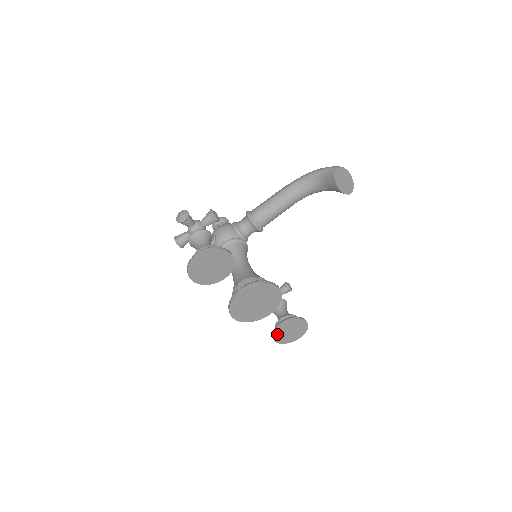
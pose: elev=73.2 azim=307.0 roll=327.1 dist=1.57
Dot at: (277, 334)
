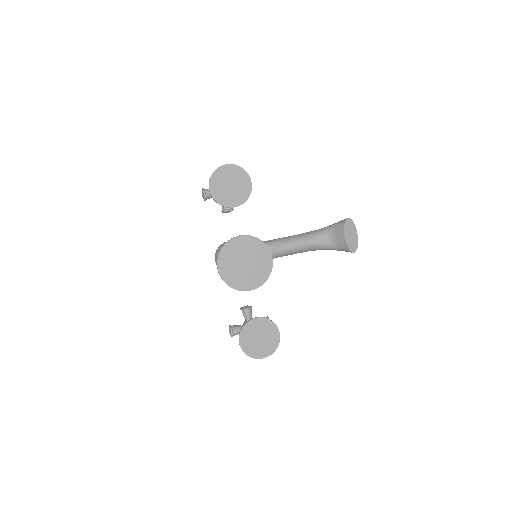
Dot at: (245, 330)
